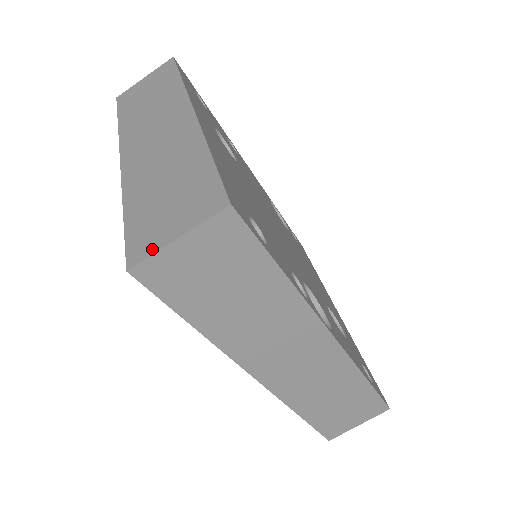
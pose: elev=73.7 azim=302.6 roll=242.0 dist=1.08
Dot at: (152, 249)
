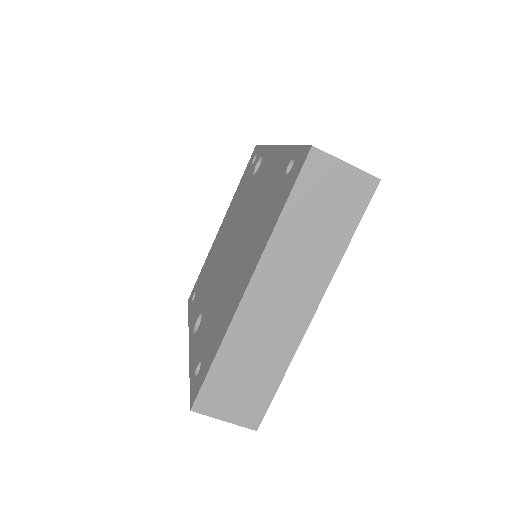
Dot at: (210, 413)
